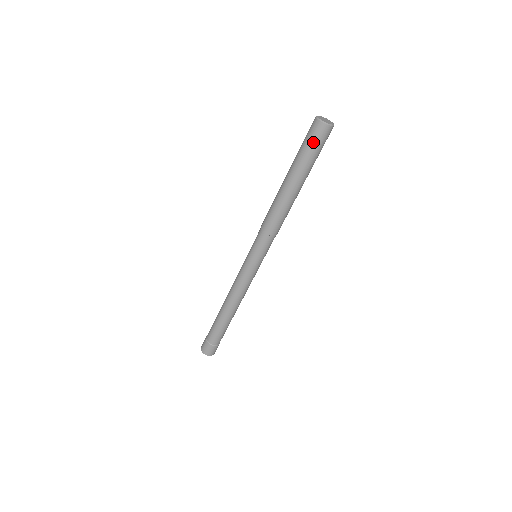
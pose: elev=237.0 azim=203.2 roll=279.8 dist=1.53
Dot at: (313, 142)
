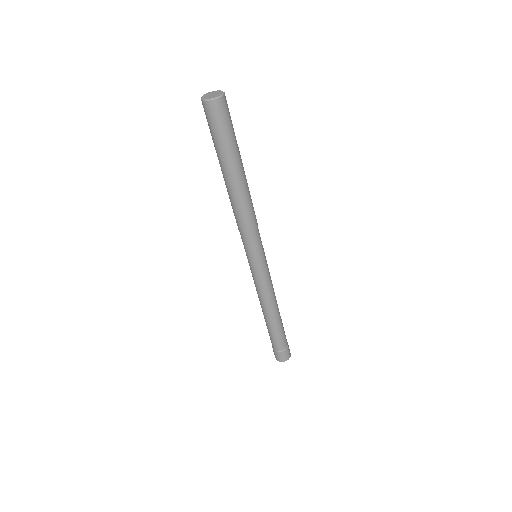
Dot at: (222, 124)
